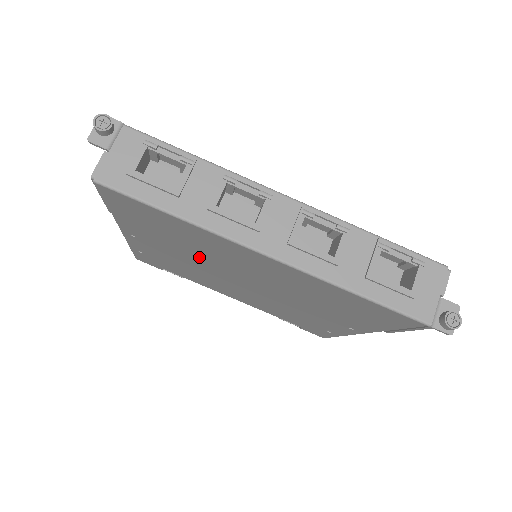
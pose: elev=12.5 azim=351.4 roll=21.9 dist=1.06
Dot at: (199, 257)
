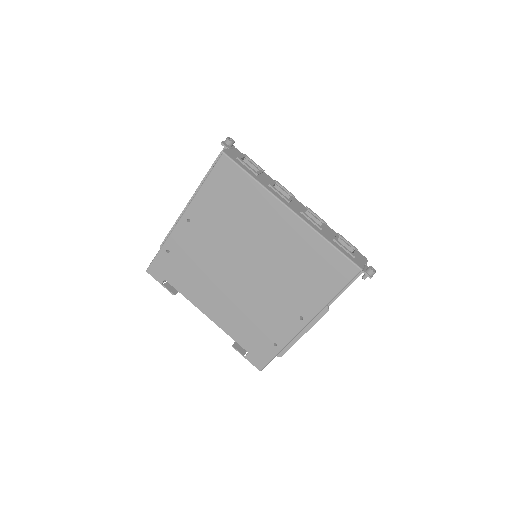
Dot at: (231, 235)
